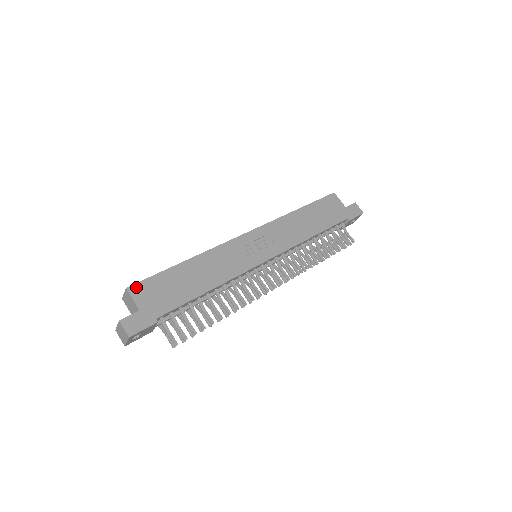
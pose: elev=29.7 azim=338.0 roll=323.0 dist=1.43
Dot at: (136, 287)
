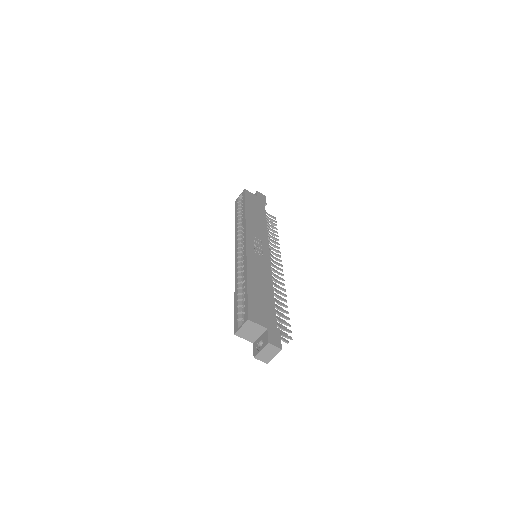
Dot at: (251, 315)
